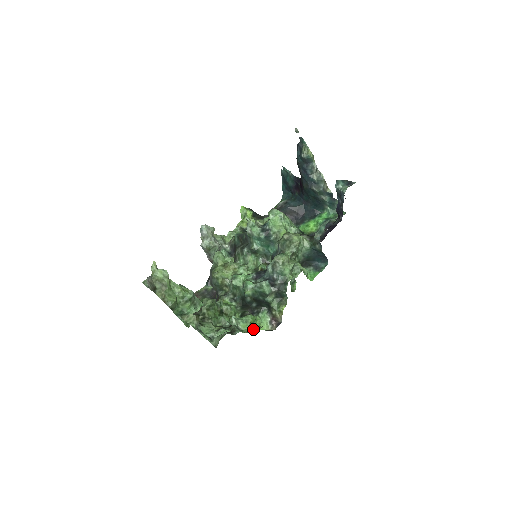
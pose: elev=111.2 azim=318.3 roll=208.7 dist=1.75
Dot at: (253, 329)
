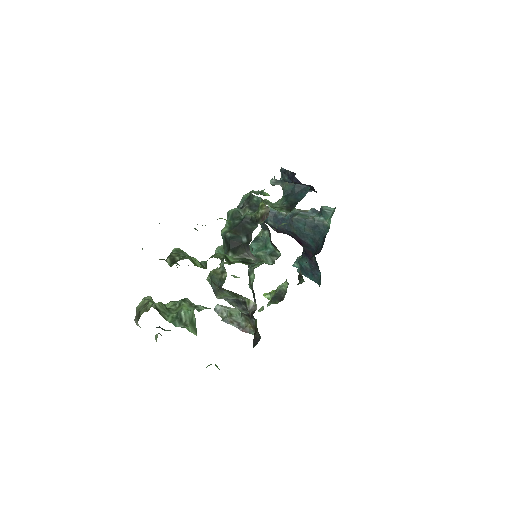
Dot at: occluded
